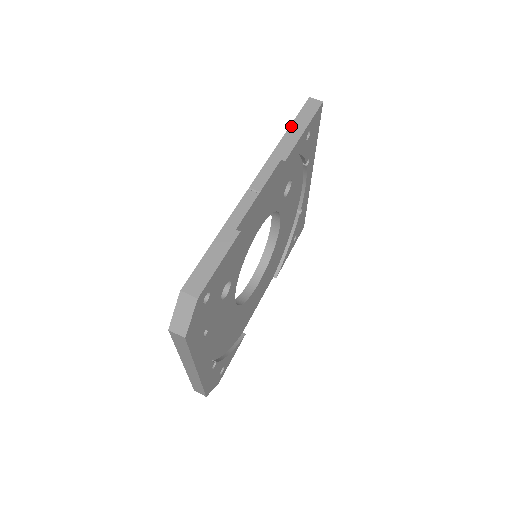
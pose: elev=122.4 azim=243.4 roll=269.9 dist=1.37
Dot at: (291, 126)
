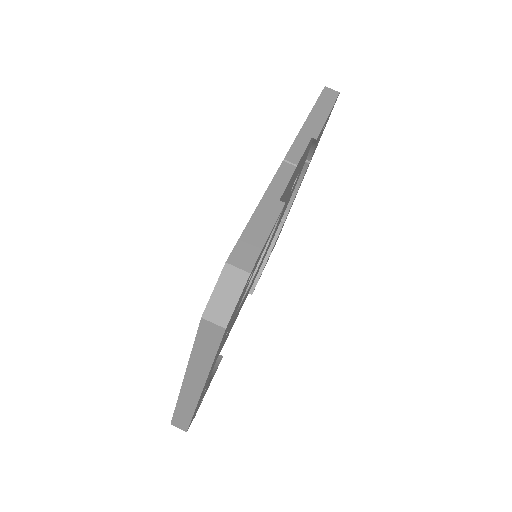
Dot at: (314, 108)
